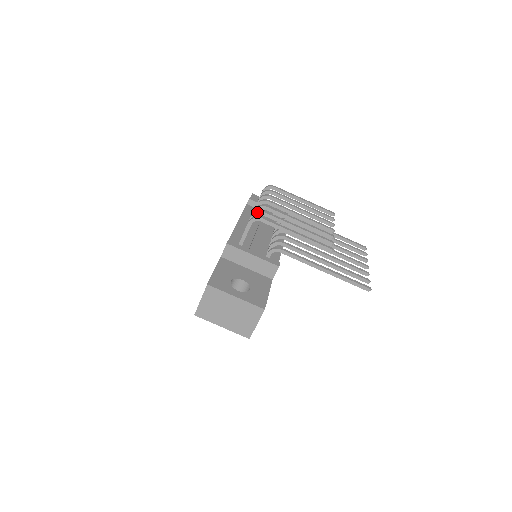
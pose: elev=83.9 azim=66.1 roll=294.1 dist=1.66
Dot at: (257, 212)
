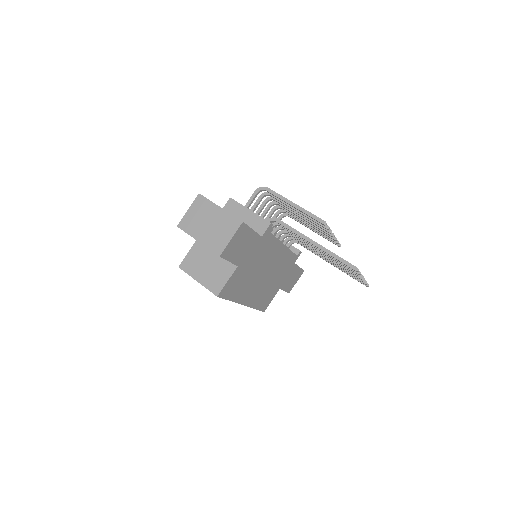
Dot at: (266, 192)
